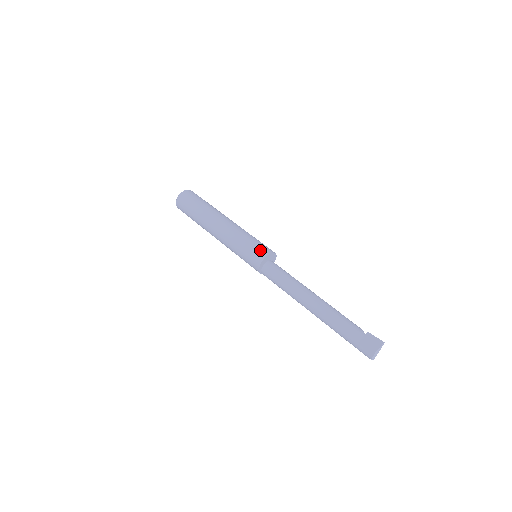
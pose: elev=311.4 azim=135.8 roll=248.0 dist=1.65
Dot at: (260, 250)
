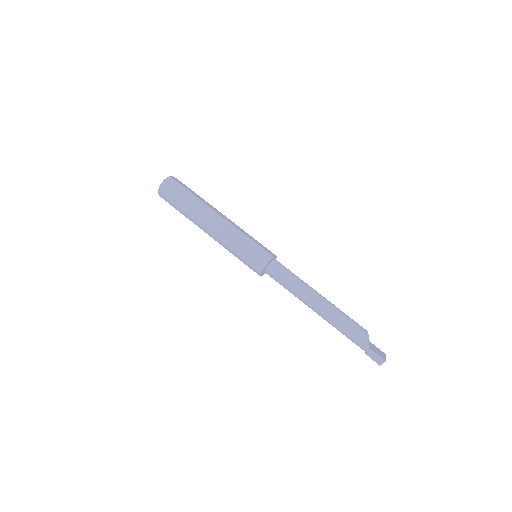
Dot at: (253, 266)
